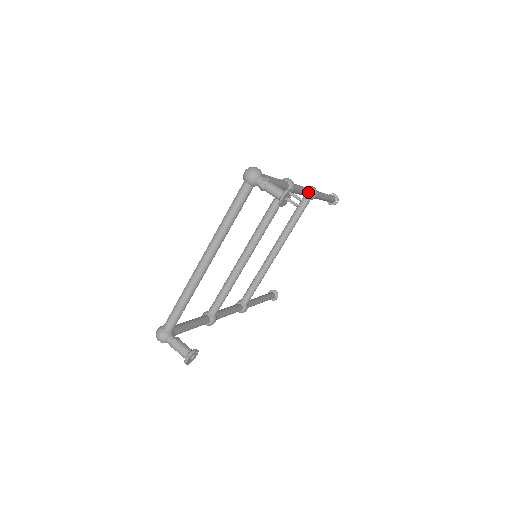
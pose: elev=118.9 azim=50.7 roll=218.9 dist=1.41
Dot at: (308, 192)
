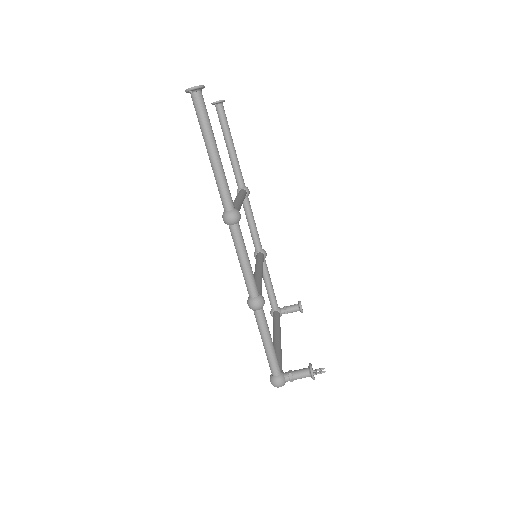
Dot at: (242, 240)
